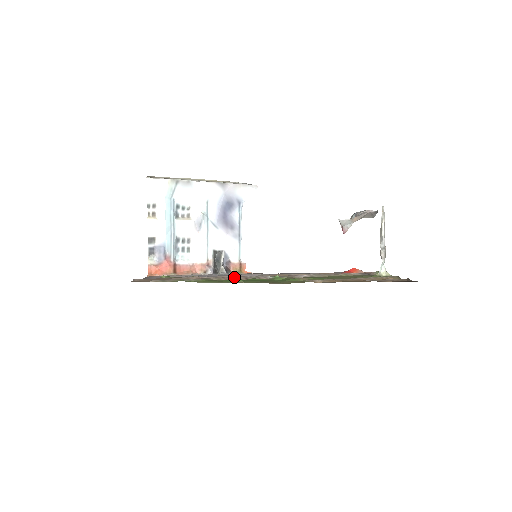
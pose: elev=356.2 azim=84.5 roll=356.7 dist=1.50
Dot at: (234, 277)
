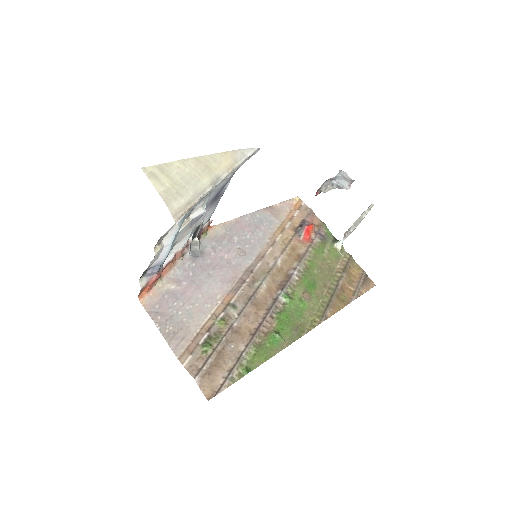
Dot at: (264, 321)
